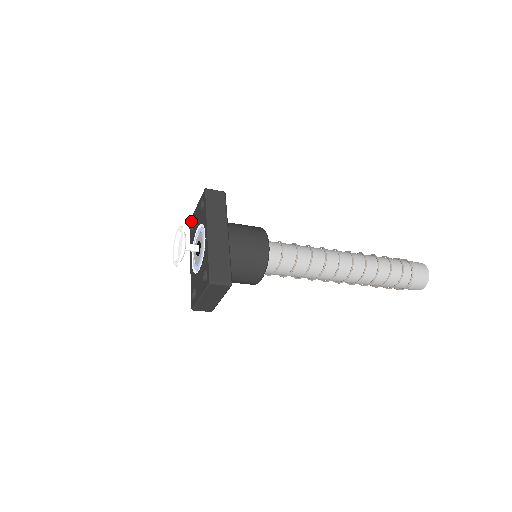
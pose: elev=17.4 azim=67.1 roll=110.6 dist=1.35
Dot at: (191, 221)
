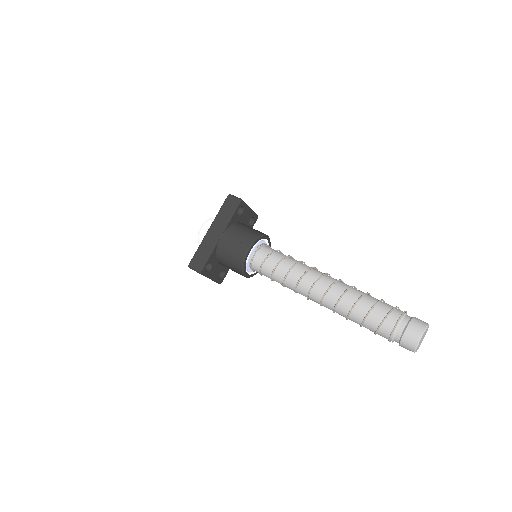
Dot at: occluded
